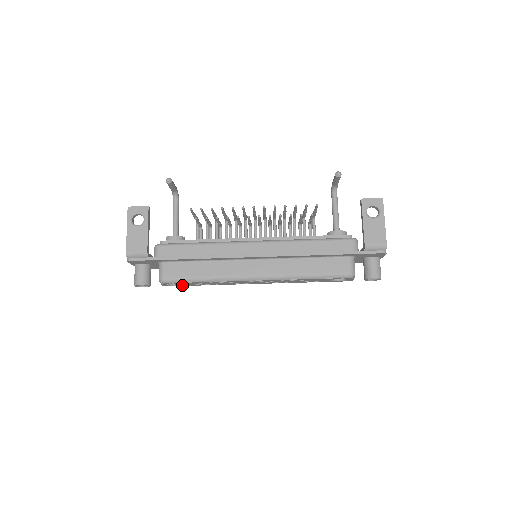
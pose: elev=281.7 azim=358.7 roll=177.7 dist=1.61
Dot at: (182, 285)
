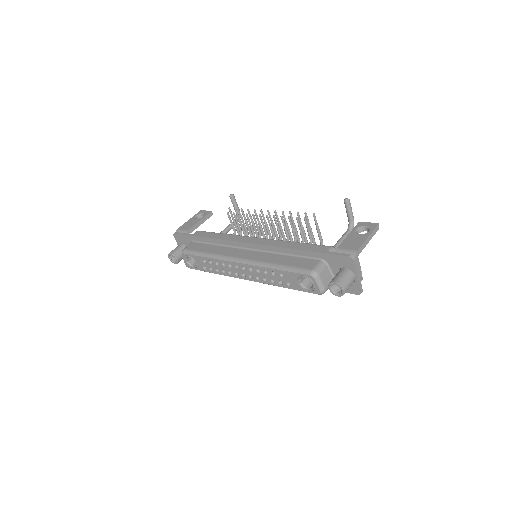
Dot at: (197, 267)
